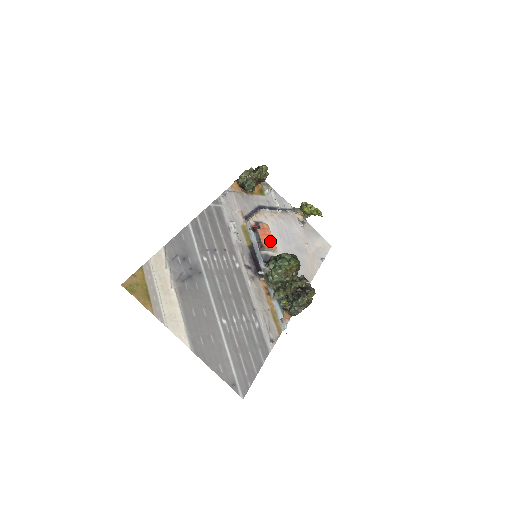
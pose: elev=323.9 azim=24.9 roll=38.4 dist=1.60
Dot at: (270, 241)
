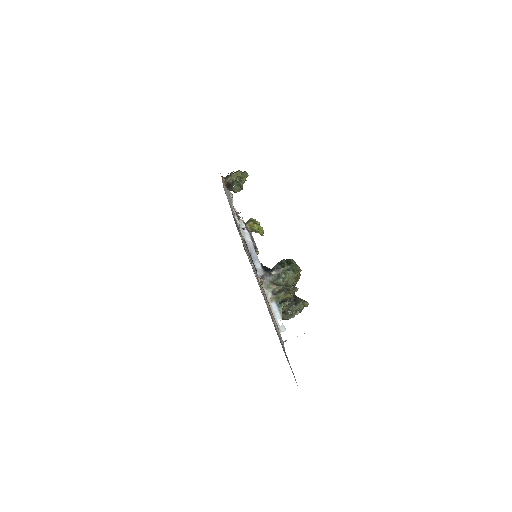
Dot at: occluded
